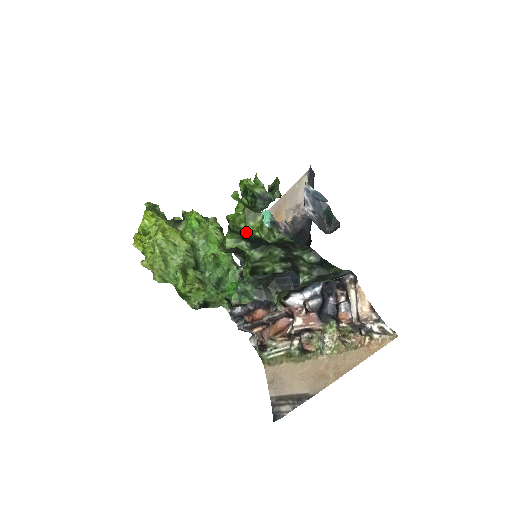
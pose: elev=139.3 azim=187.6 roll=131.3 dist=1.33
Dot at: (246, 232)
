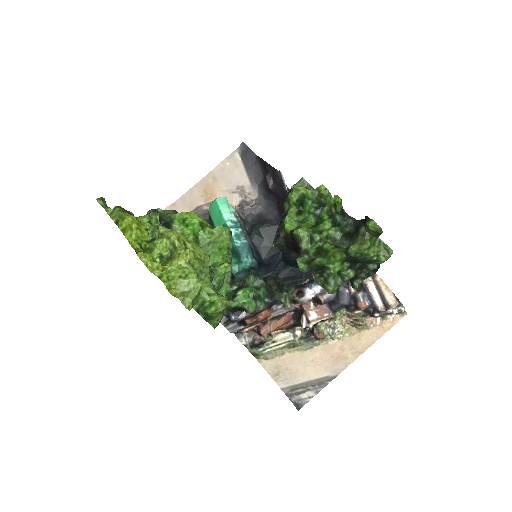
Dot at: (364, 257)
